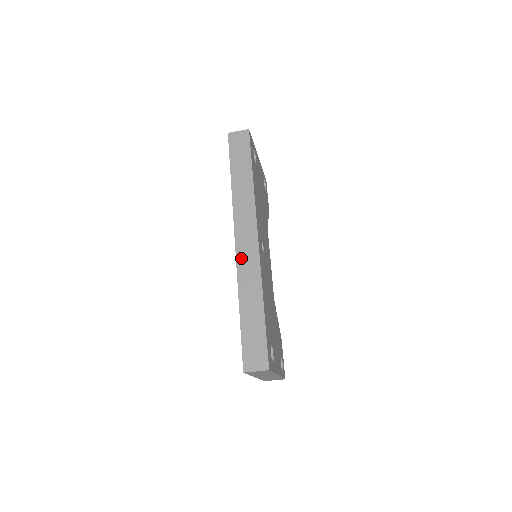
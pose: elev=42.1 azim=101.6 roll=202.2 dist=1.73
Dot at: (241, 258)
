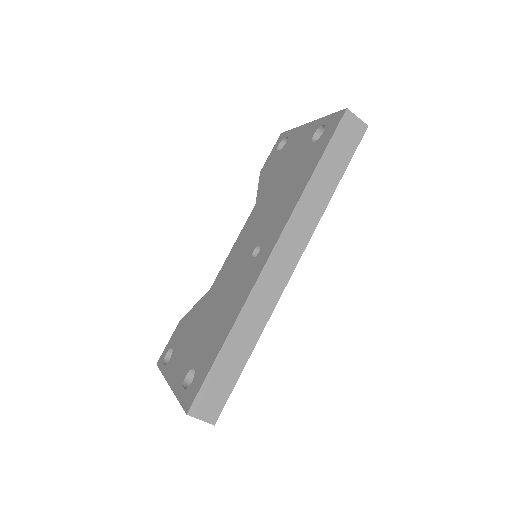
Dot at: (264, 281)
